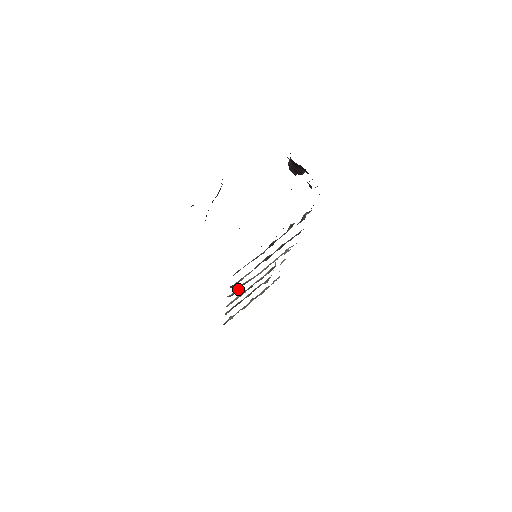
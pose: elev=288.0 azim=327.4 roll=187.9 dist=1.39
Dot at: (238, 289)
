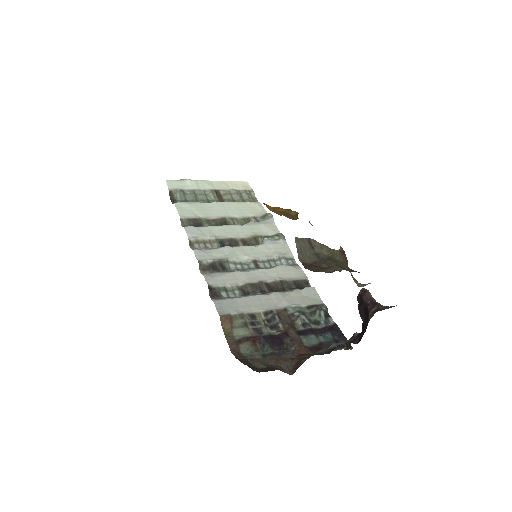
Dot at: (213, 271)
